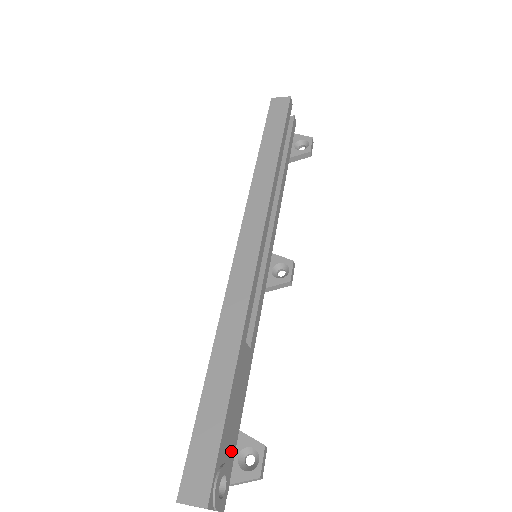
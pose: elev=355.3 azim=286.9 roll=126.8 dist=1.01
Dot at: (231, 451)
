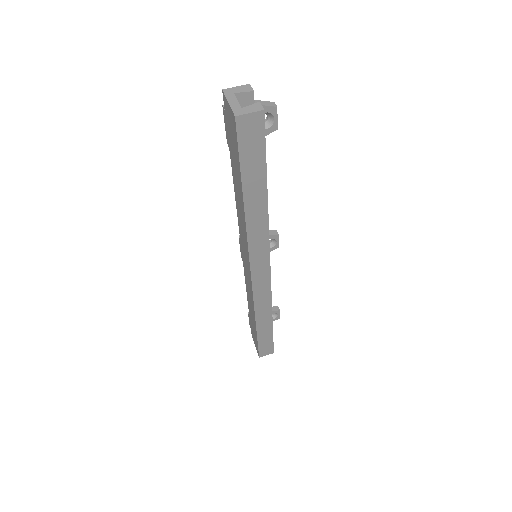
Dot at: occluded
